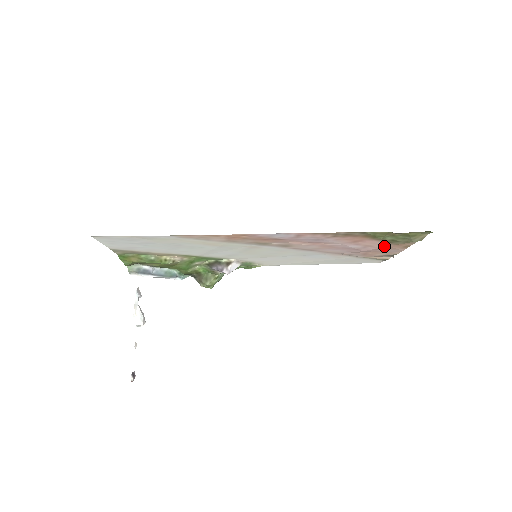
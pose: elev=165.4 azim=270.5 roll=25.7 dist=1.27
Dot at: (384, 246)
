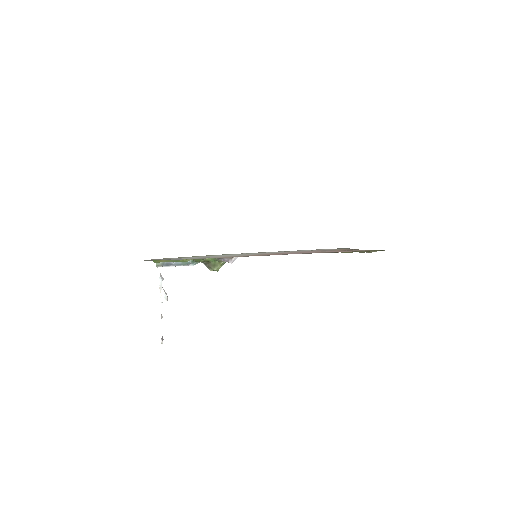
Dot at: occluded
